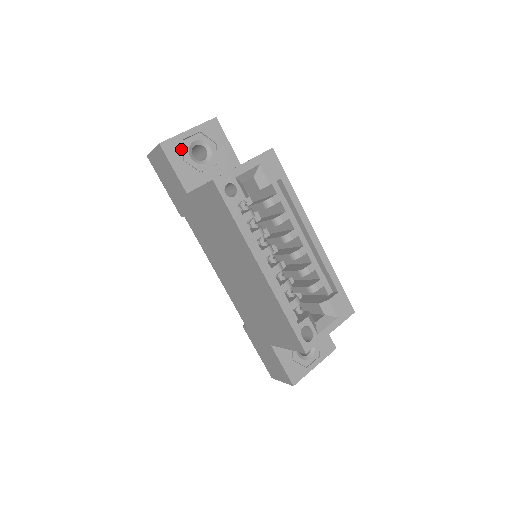
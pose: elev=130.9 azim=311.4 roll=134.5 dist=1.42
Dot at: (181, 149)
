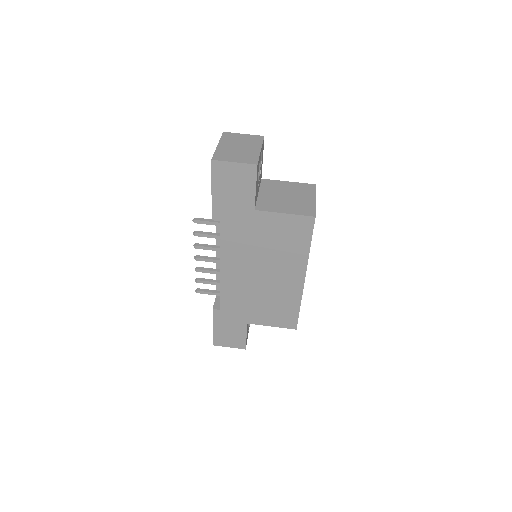
Dot at: (258, 169)
